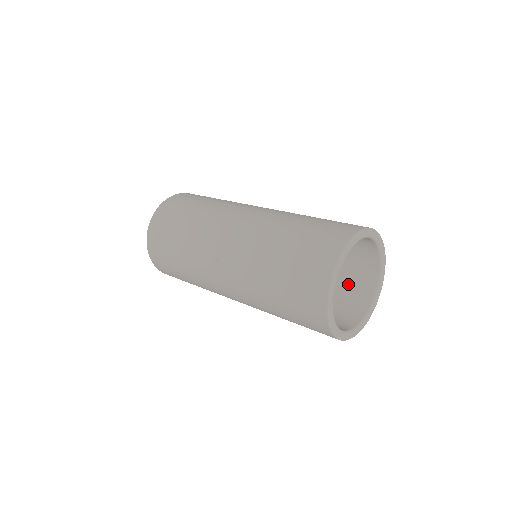
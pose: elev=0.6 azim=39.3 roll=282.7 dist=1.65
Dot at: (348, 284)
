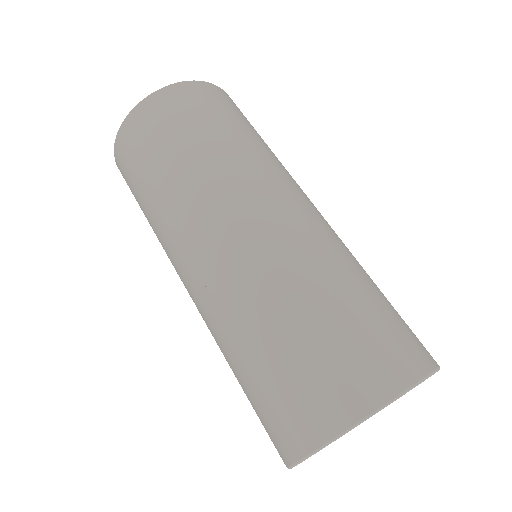
Dot at: occluded
